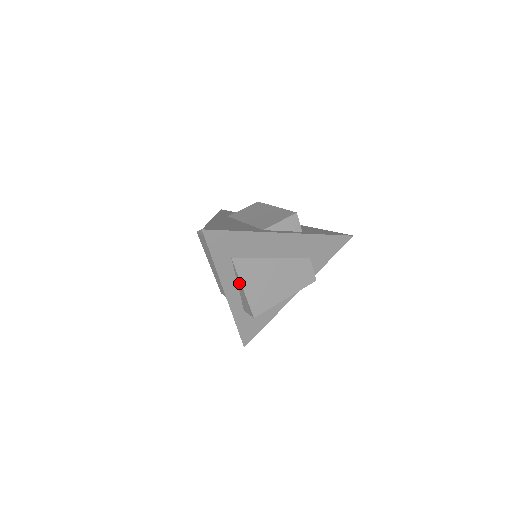
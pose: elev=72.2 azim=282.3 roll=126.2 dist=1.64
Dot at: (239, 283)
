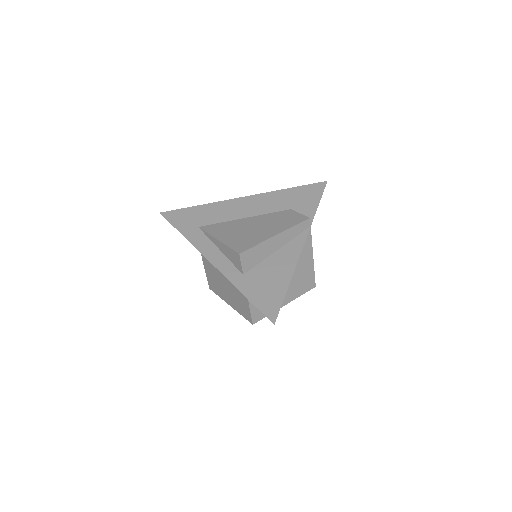
Dot at: (215, 242)
